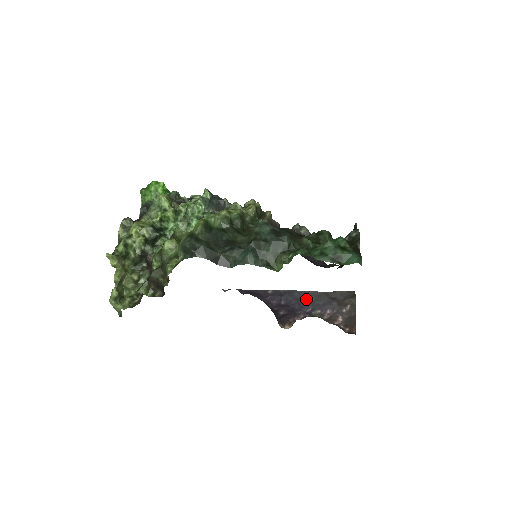
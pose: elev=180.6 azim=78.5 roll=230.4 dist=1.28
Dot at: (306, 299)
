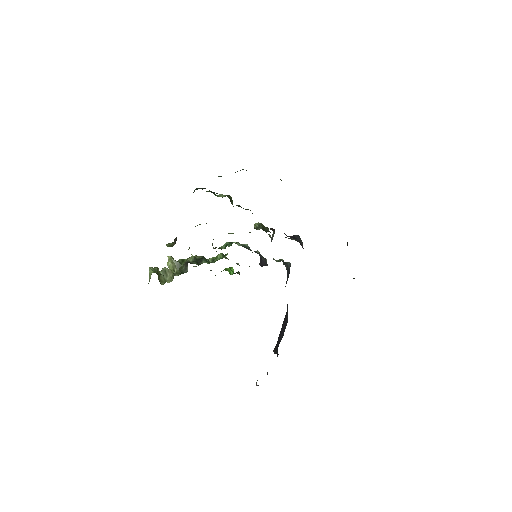
Dot at: occluded
